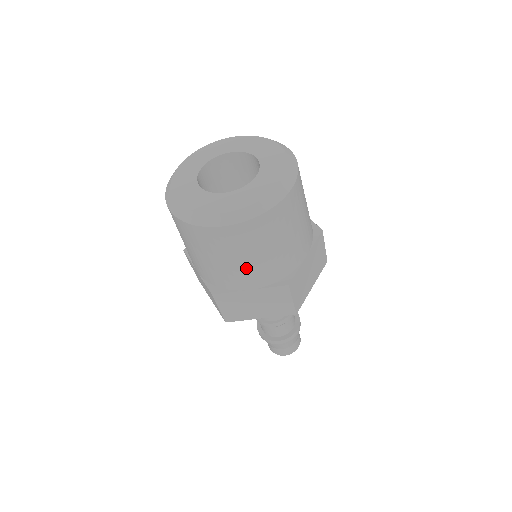
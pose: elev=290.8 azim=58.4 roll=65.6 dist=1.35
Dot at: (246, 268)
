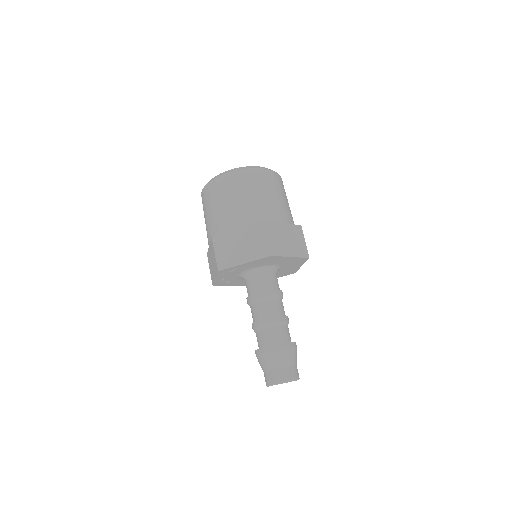
Dot at: (236, 207)
